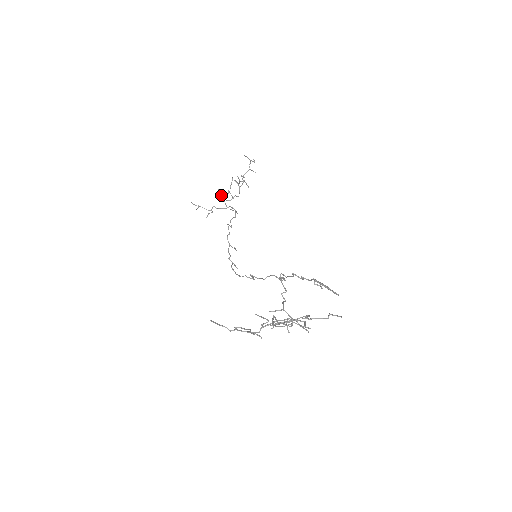
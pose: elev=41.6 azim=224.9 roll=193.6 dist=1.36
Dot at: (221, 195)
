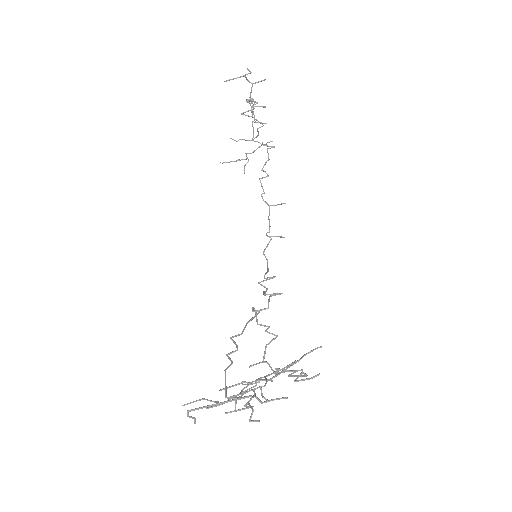
Dot at: occluded
